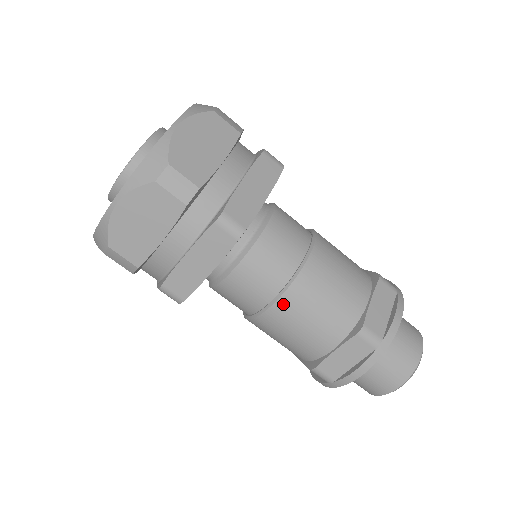
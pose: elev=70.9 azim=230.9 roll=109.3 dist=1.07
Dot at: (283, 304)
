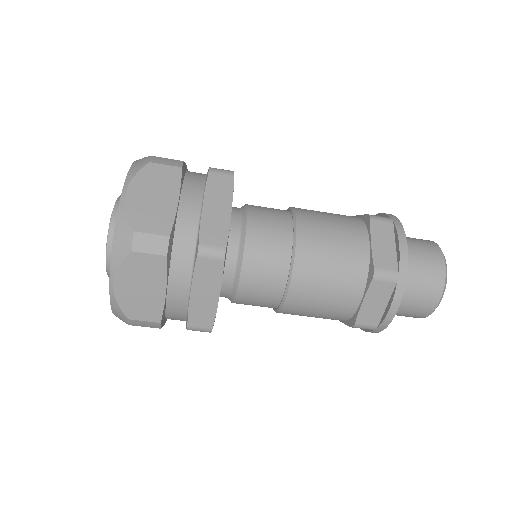
Dot at: occluded
